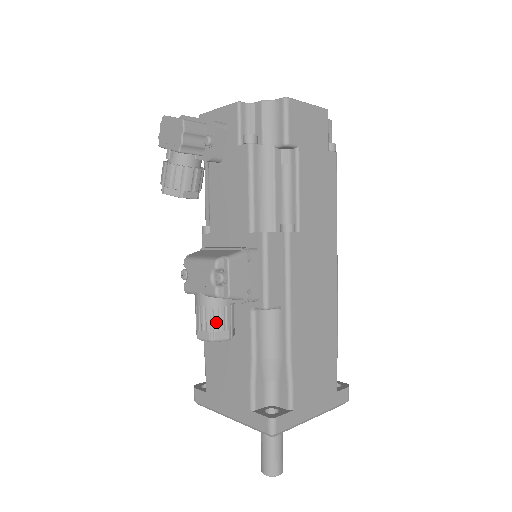
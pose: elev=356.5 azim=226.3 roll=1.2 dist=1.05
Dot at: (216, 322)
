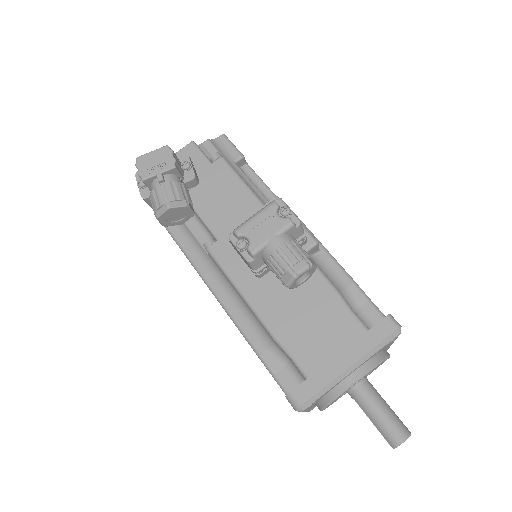
Dot at: (302, 251)
